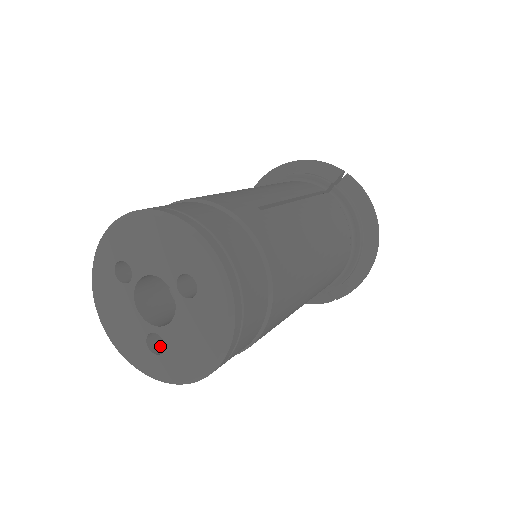
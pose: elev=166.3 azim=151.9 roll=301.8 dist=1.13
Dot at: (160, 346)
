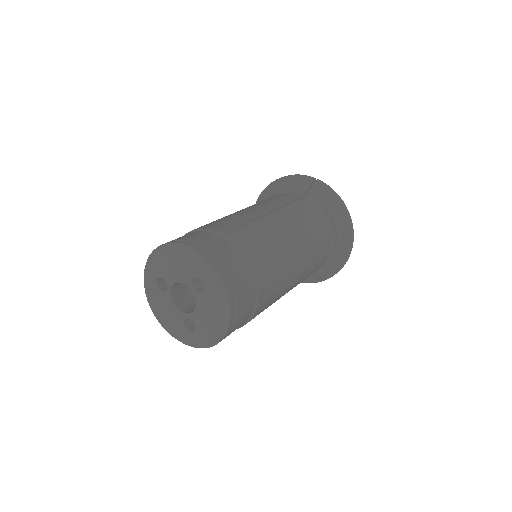
Dot at: (194, 326)
